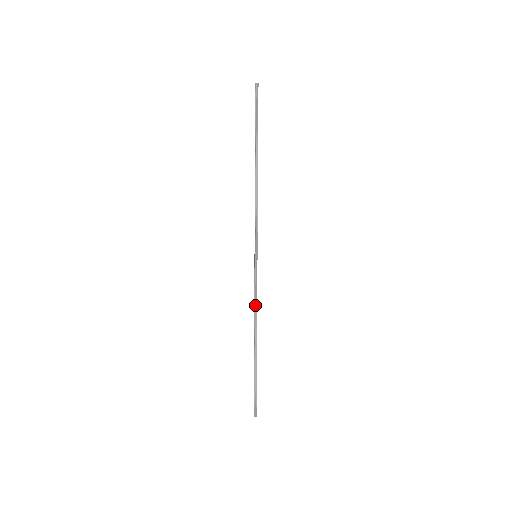
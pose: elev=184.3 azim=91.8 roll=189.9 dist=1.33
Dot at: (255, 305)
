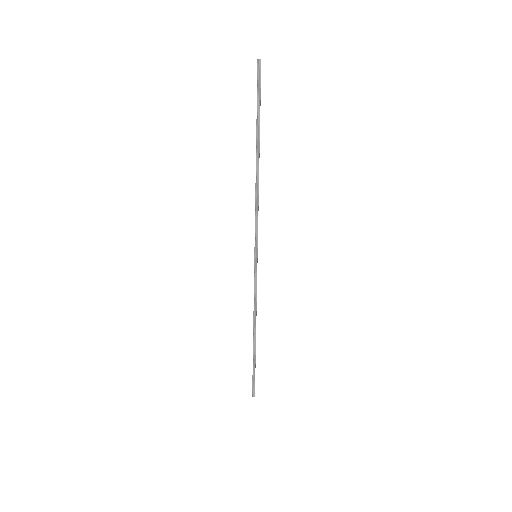
Dot at: (254, 303)
